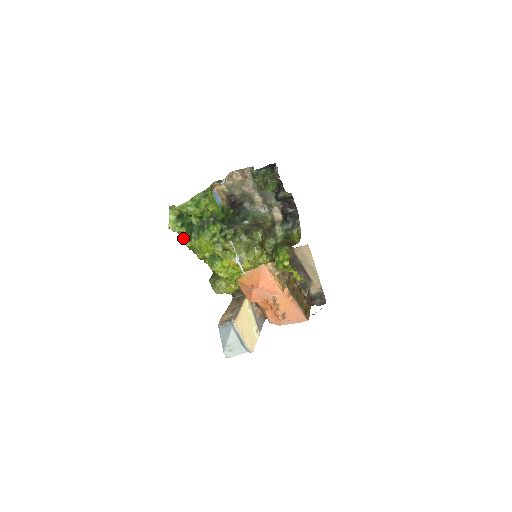
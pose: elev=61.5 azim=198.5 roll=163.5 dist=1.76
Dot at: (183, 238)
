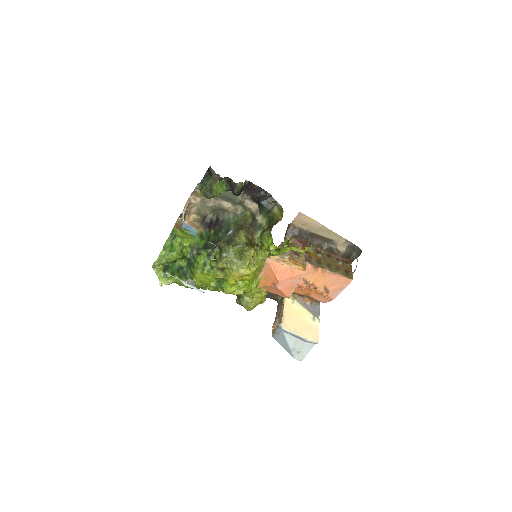
Dot at: (181, 284)
